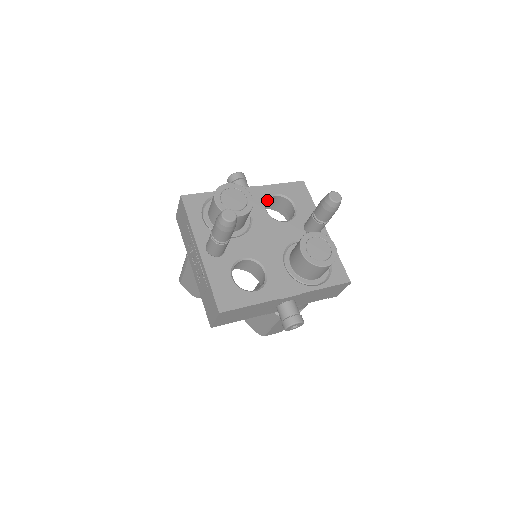
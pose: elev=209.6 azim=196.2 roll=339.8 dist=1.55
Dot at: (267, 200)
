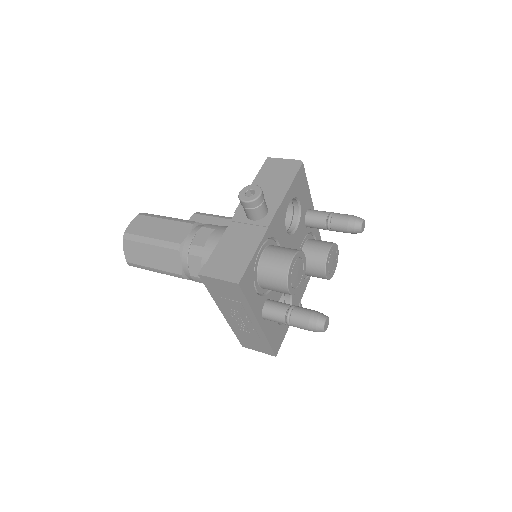
Dot at: occluded
